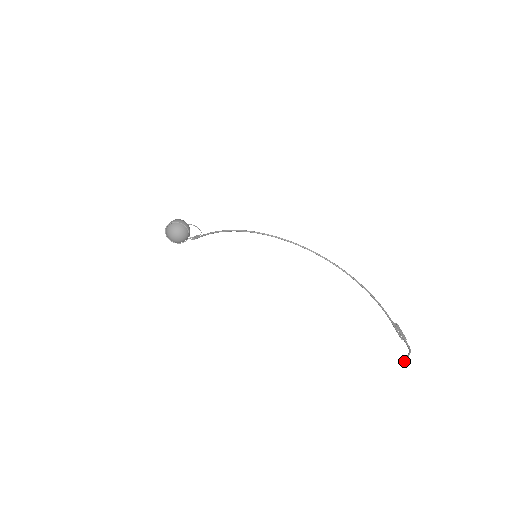
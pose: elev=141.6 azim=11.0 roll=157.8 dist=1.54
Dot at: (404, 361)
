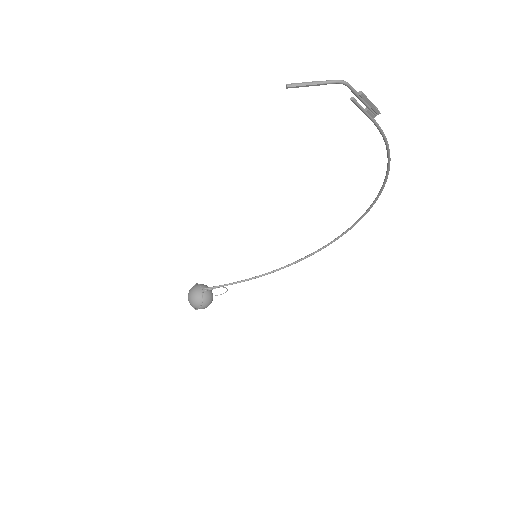
Dot at: (295, 87)
